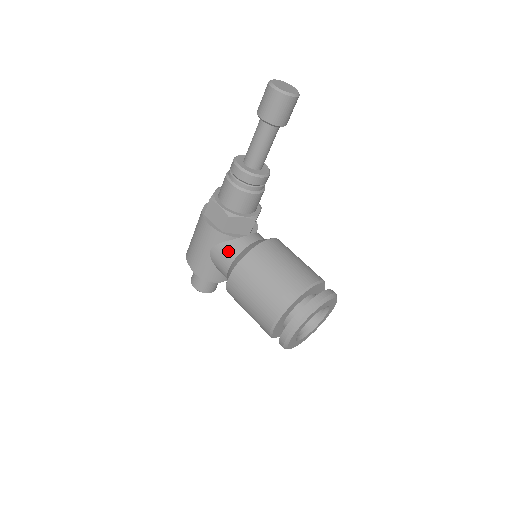
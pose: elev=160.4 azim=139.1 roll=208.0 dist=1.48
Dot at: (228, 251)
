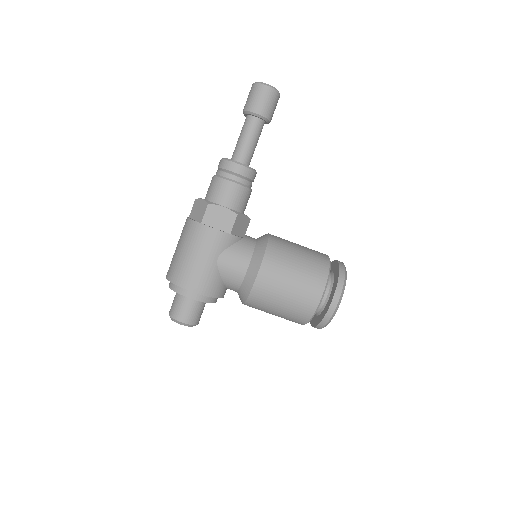
Dot at: (241, 252)
